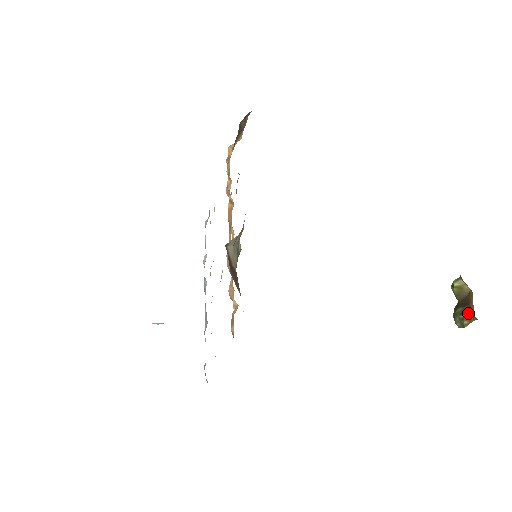
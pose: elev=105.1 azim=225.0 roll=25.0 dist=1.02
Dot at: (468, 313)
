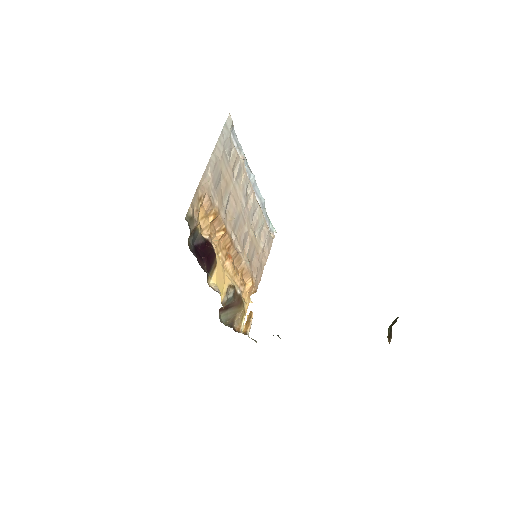
Dot at: (389, 339)
